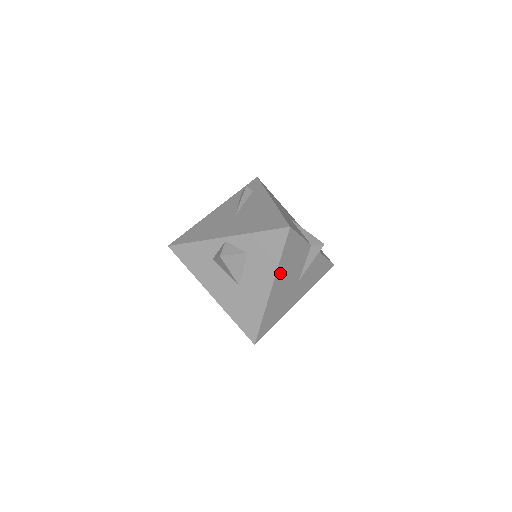
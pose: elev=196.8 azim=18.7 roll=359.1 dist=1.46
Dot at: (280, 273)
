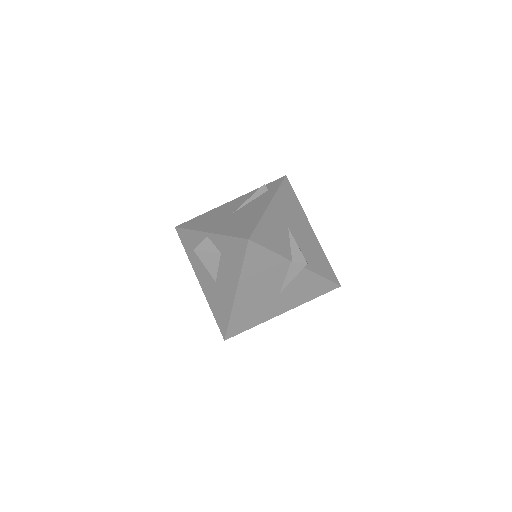
Dot at: (246, 281)
